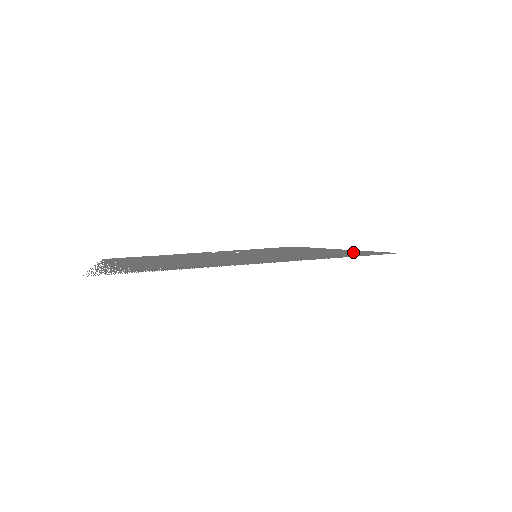
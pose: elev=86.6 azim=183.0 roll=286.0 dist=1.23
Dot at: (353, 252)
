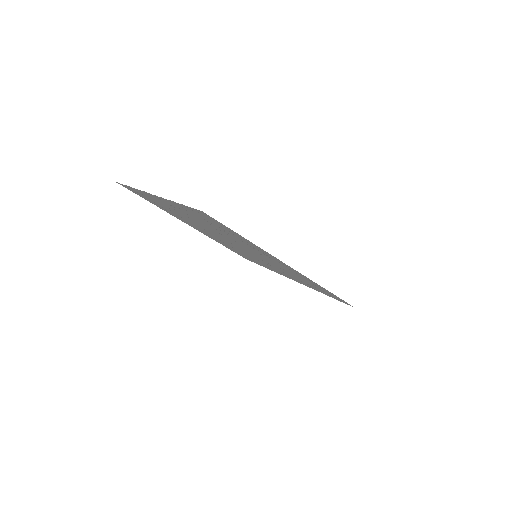
Dot at: (319, 290)
